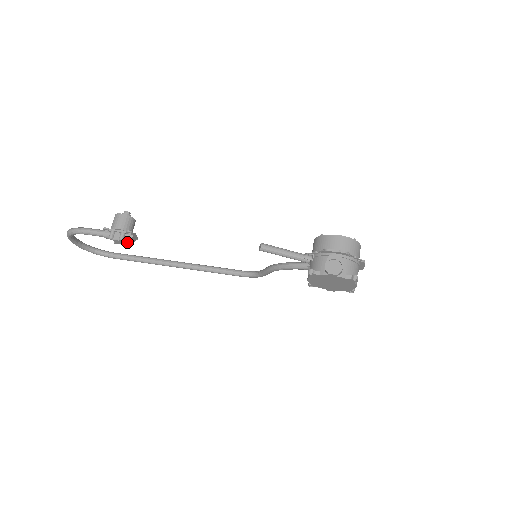
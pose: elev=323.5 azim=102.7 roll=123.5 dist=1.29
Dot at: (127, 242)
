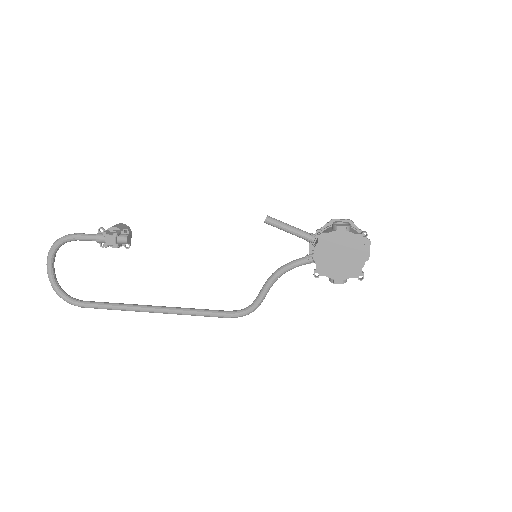
Dot at: (119, 244)
